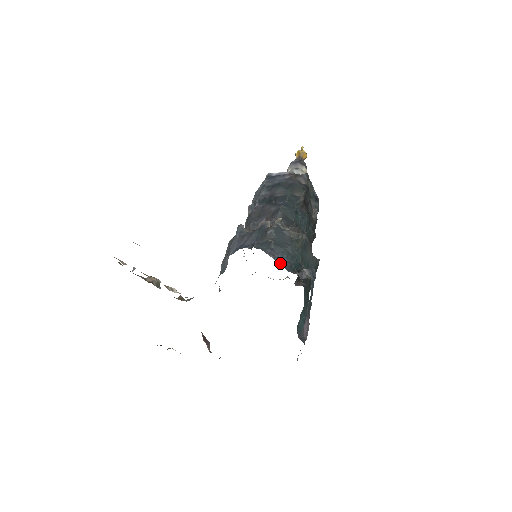
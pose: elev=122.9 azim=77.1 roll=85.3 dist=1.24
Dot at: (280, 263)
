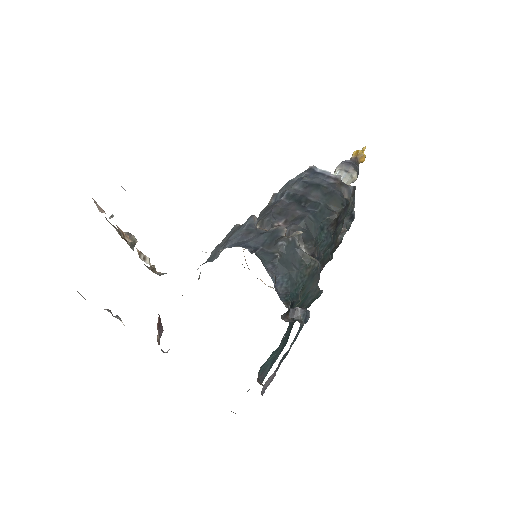
Dot at: (276, 286)
